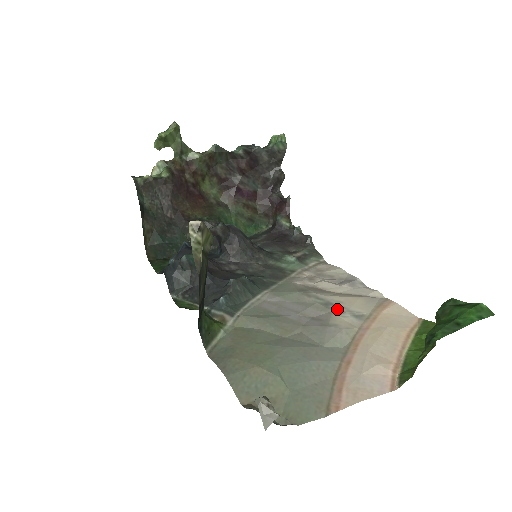
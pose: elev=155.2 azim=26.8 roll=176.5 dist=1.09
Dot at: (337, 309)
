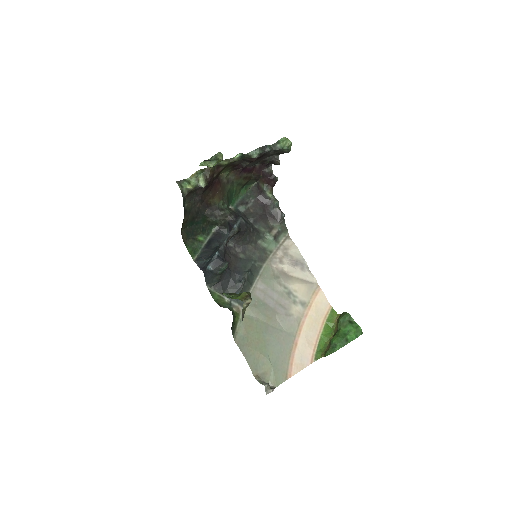
Dot at: (294, 299)
